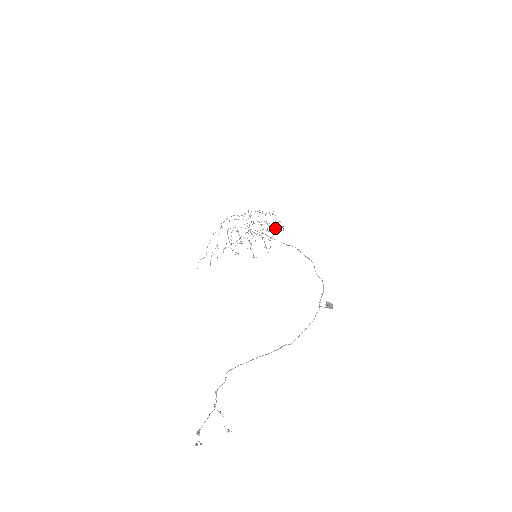
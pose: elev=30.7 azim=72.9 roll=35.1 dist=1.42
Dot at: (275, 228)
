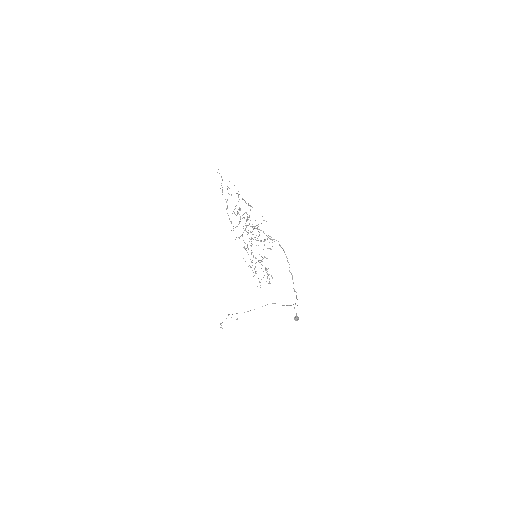
Dot at: occluded
